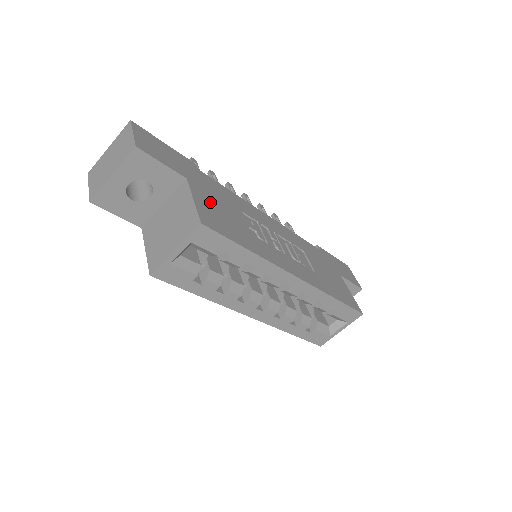
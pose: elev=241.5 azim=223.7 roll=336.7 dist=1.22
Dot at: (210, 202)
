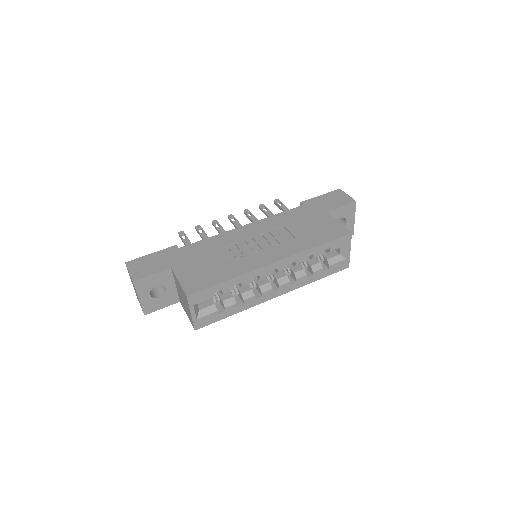
Dot at: (191, 269)
